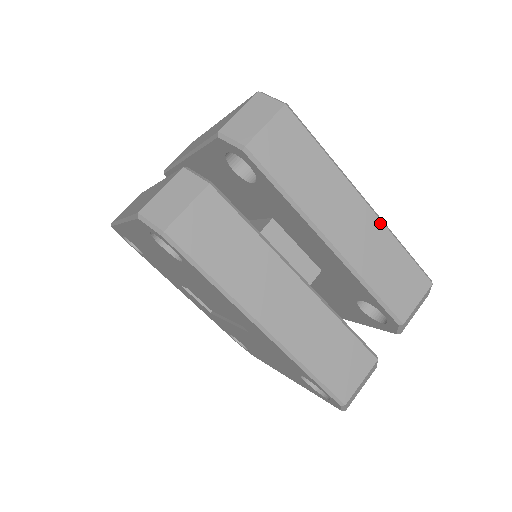
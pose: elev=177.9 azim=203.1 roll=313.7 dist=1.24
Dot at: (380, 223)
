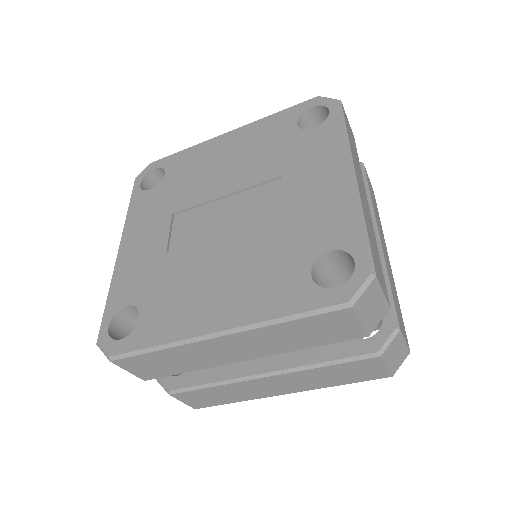
Dot at: (393, 278)
